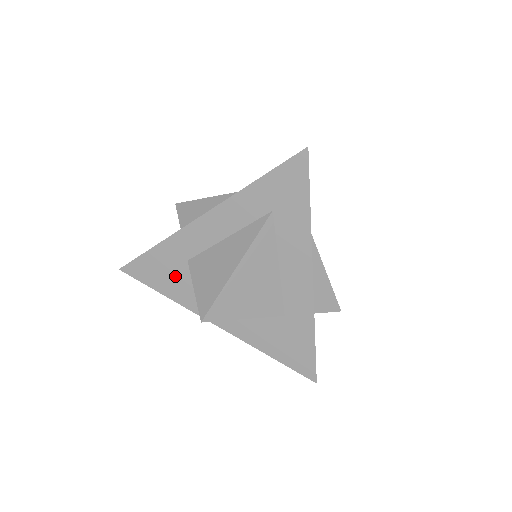
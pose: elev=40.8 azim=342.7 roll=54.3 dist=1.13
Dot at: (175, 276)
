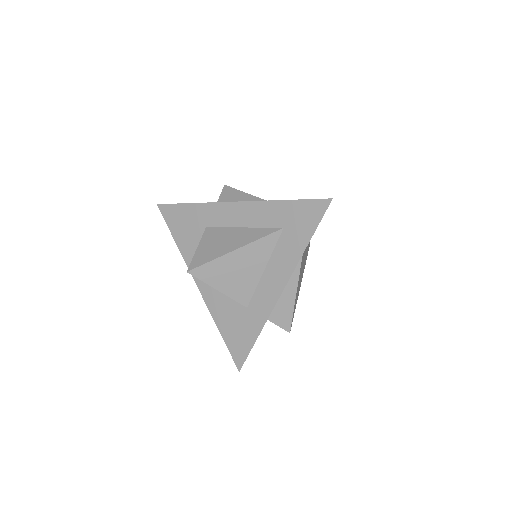
Dot at: (191, 233)
